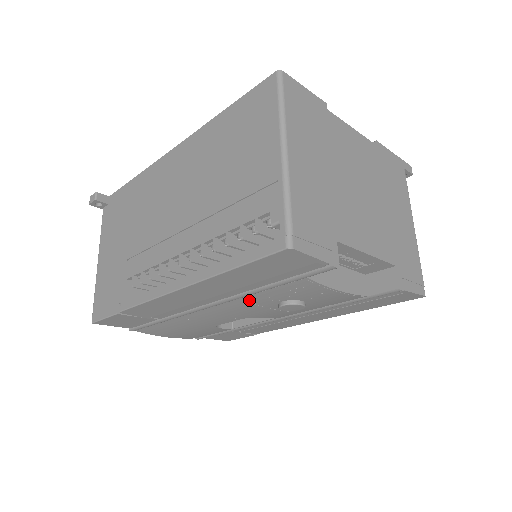
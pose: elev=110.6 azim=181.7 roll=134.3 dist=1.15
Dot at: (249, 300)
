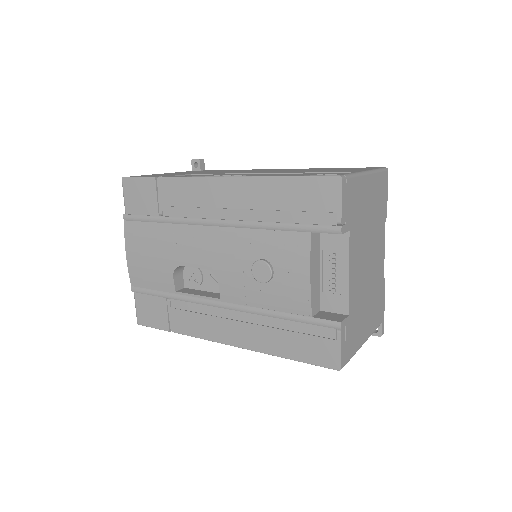
Dot at: (246, 237)
